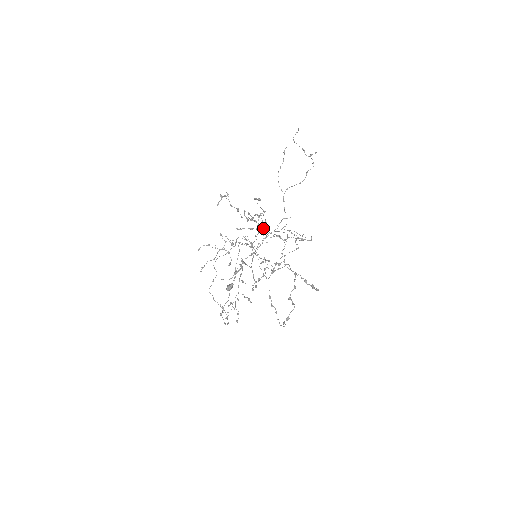
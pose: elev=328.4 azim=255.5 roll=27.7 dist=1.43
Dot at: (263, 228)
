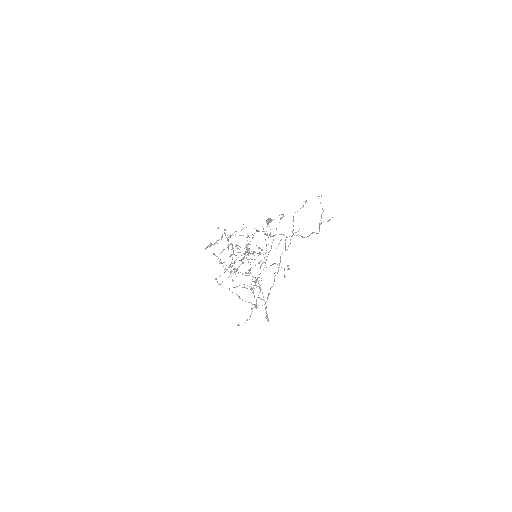
Dot at: occluded
